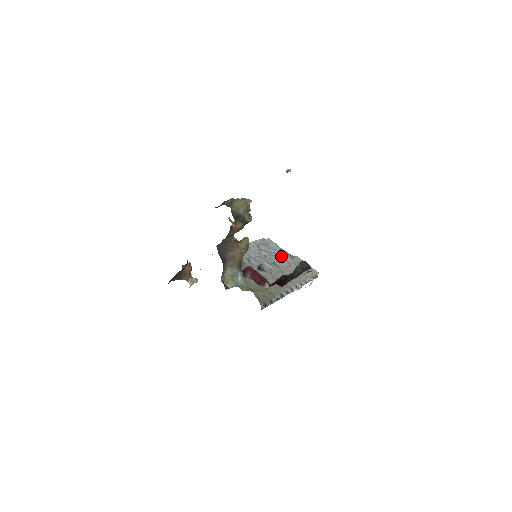
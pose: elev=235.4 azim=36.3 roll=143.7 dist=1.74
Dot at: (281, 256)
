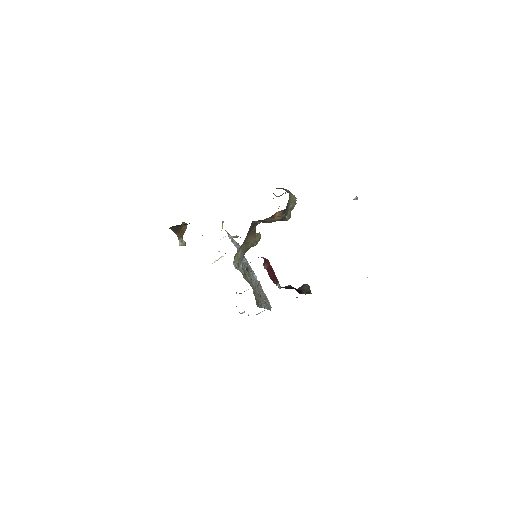
Dot at: (253, 272)
